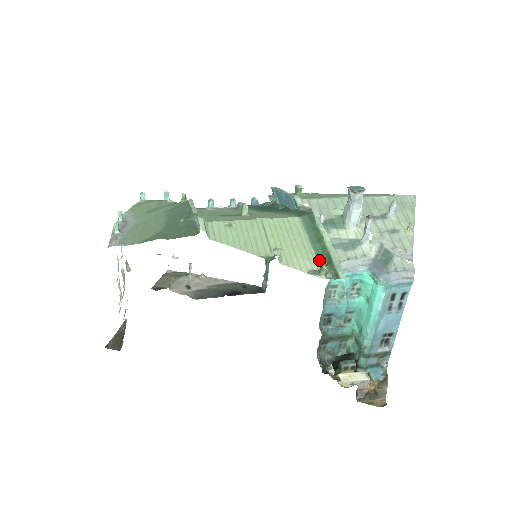
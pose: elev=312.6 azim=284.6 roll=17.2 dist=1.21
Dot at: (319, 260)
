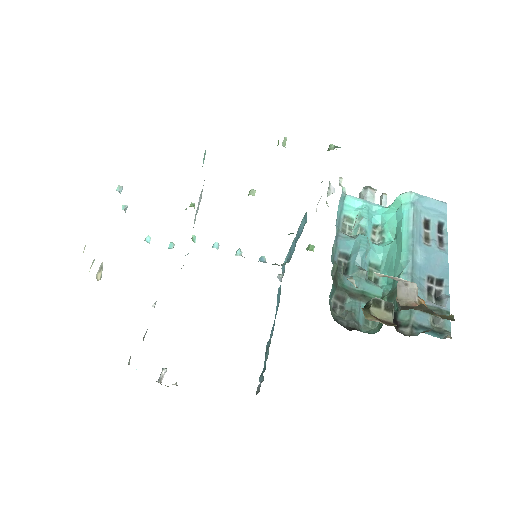
Dot at: occluded
